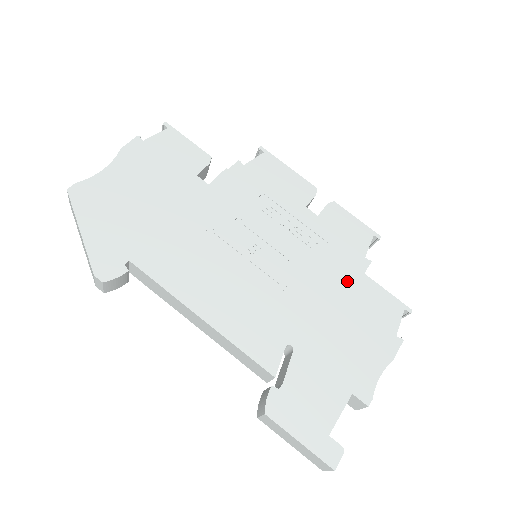
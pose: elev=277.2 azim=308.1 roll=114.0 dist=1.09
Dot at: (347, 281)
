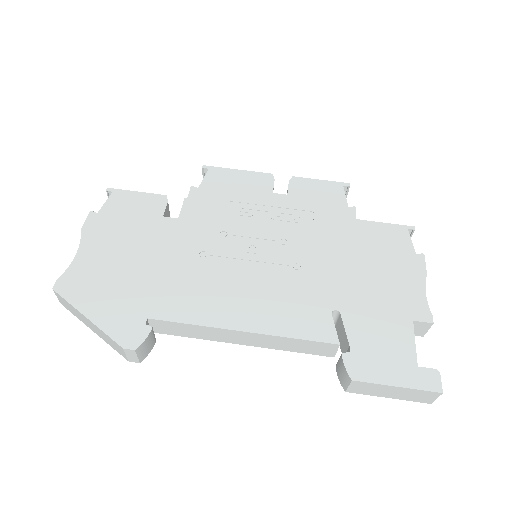
Dot at: (346, 233)
